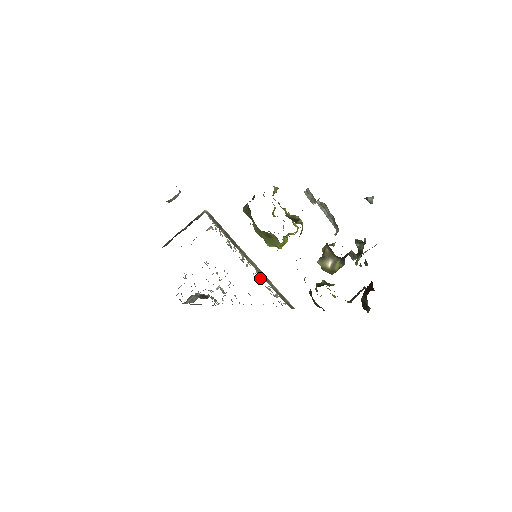
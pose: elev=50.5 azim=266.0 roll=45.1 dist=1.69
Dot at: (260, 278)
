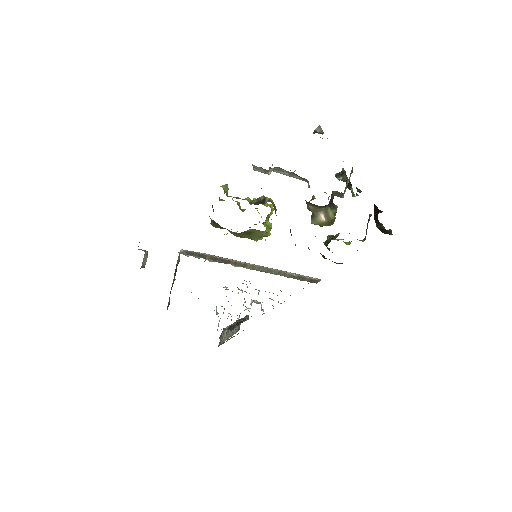
Dot at: occluded
